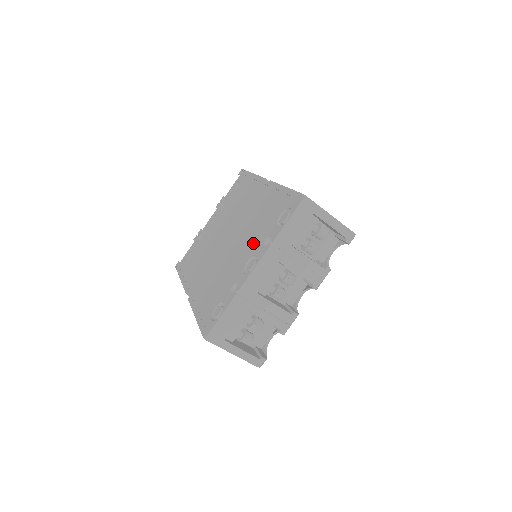
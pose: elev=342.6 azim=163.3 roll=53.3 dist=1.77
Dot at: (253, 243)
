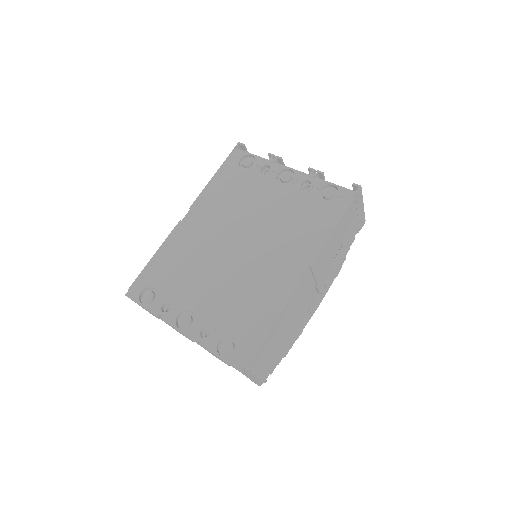
Dot at: (212, 307)
